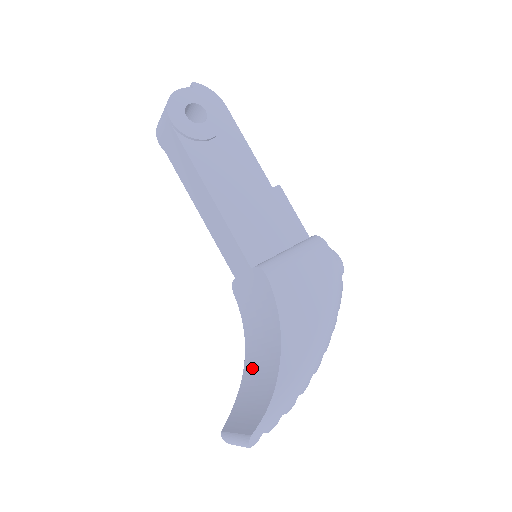
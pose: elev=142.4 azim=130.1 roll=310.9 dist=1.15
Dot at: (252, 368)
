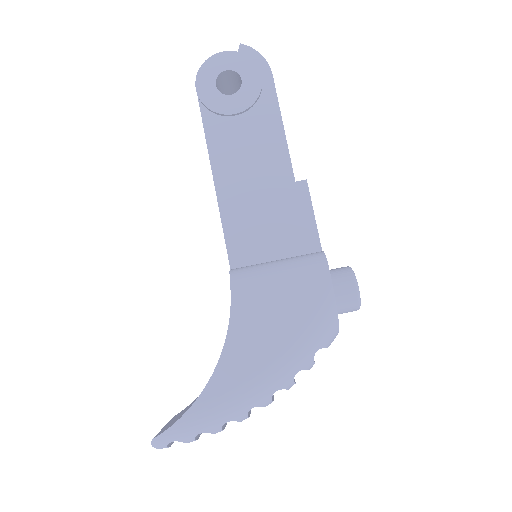
Dot at: occluded
